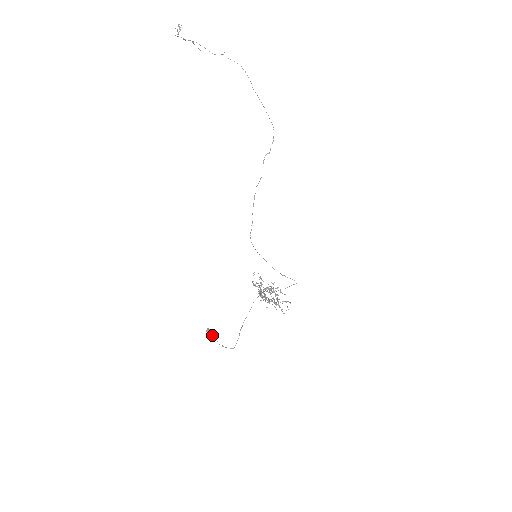
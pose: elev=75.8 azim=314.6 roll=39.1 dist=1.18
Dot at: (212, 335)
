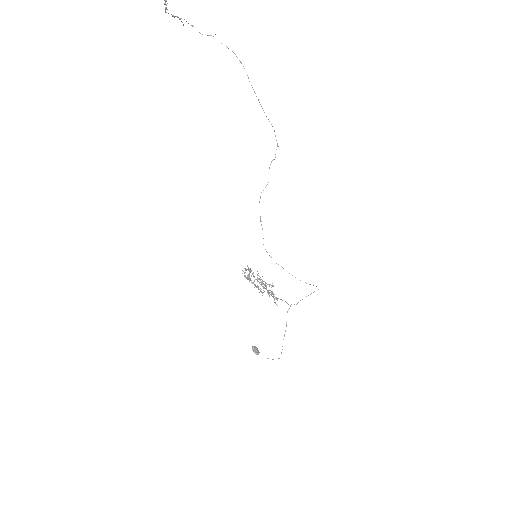
Dot at: (258, 351)
